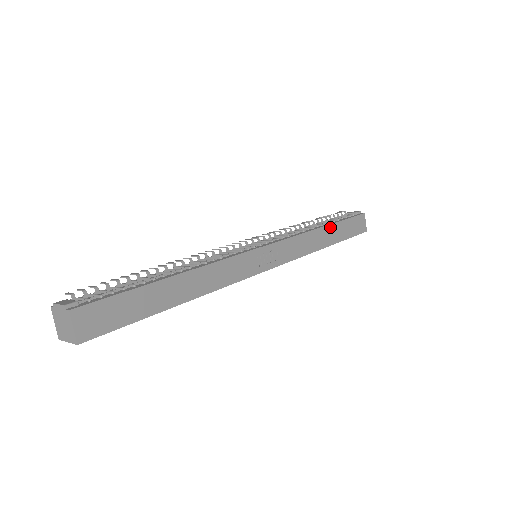
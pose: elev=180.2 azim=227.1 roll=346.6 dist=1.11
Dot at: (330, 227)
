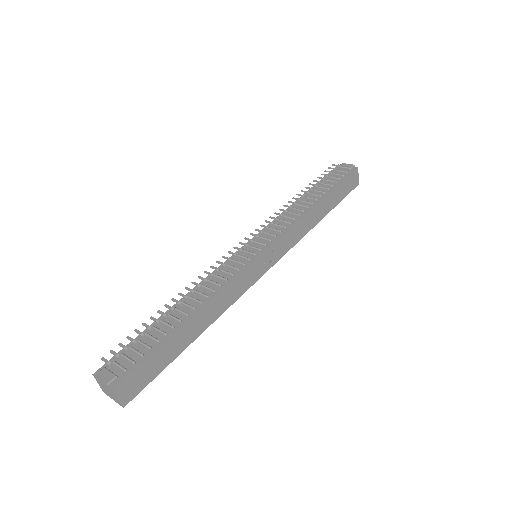
Dot at: (324, 200)
